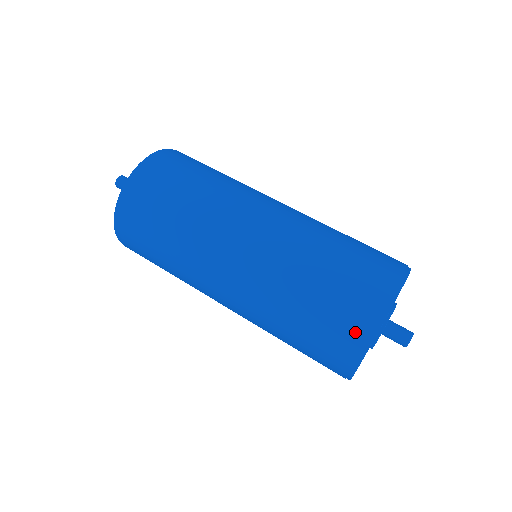
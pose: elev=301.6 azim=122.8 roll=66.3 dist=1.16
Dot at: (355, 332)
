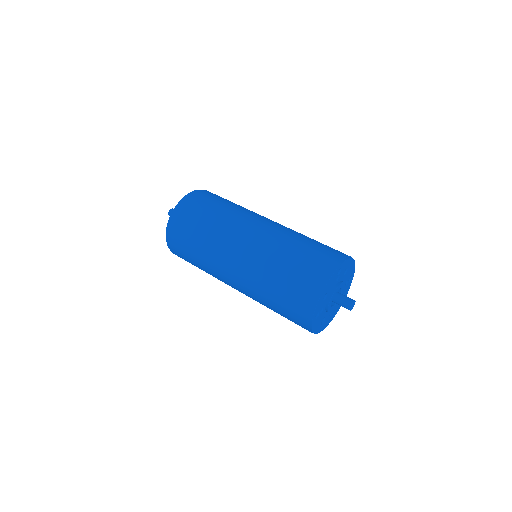
Dot at: (329, 260)
